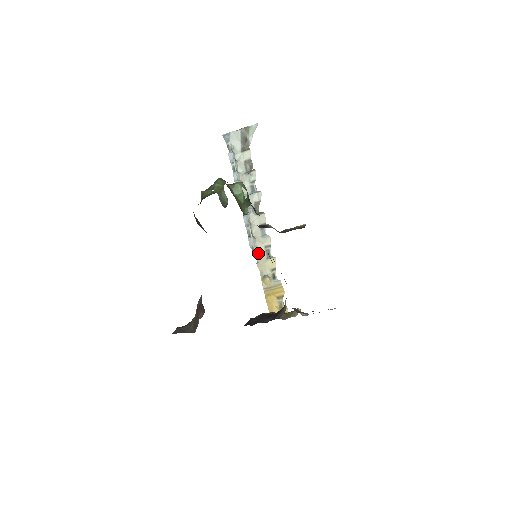
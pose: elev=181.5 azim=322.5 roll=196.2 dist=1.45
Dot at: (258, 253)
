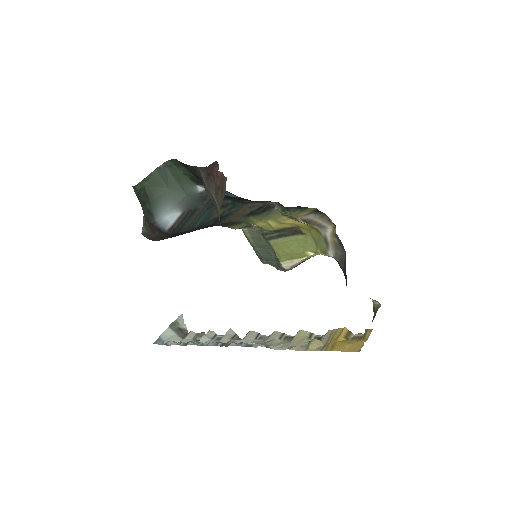
Dot at: (278, 346)
